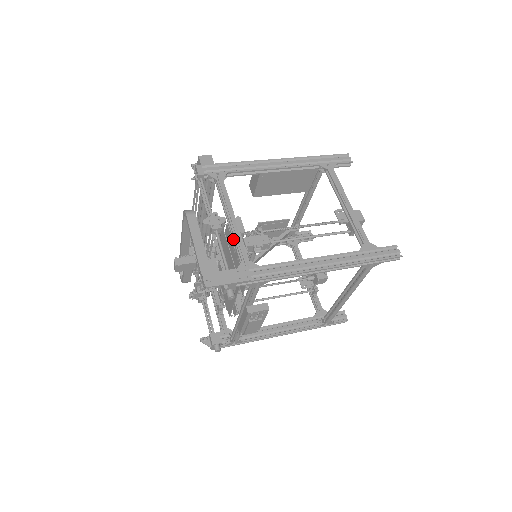
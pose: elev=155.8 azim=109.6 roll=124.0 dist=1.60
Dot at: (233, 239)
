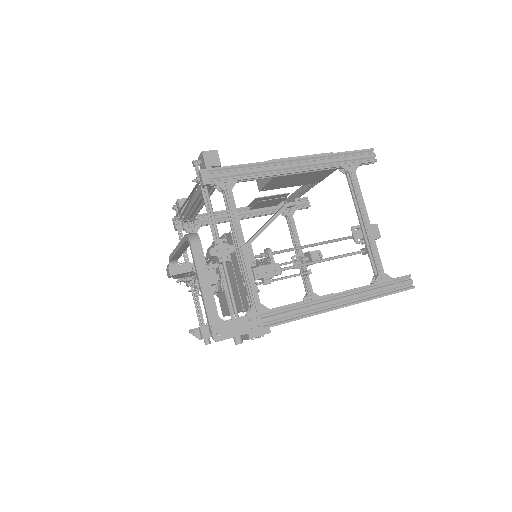
Dot at: (242, 273)
